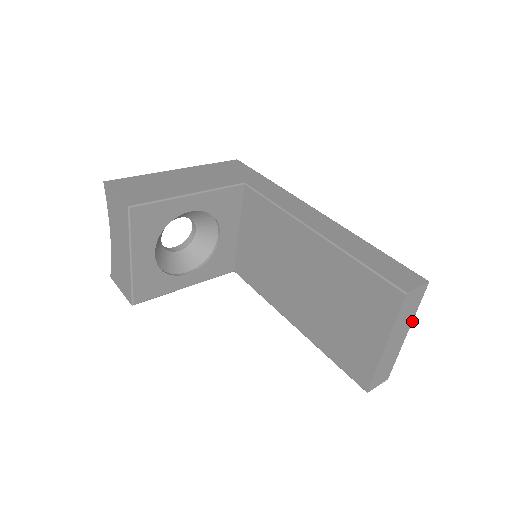
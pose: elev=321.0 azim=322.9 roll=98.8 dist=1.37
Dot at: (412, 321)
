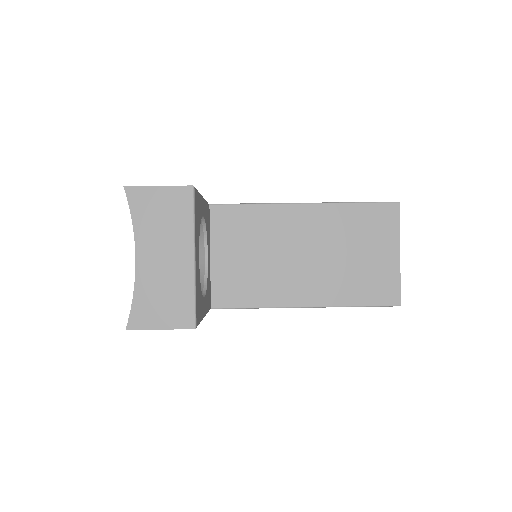
Dot at: occluded
